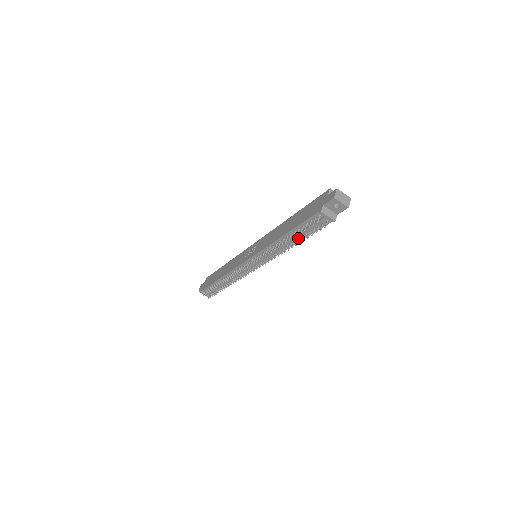
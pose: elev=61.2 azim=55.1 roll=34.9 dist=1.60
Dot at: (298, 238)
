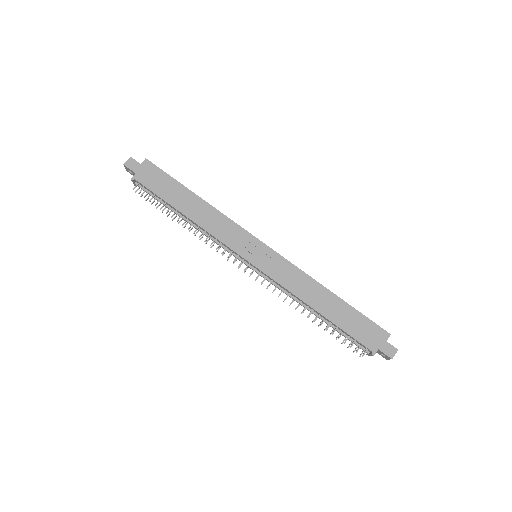
Dot at: occluded
